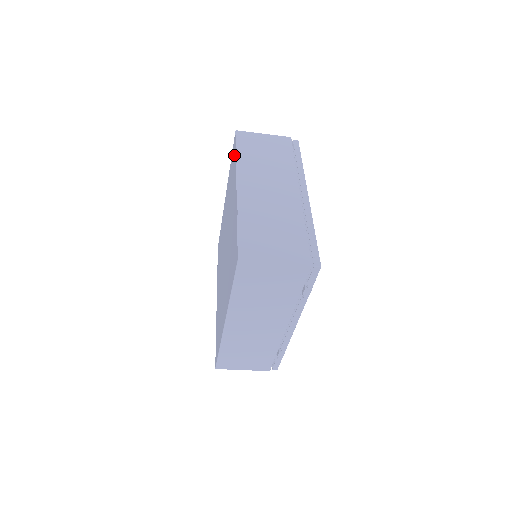
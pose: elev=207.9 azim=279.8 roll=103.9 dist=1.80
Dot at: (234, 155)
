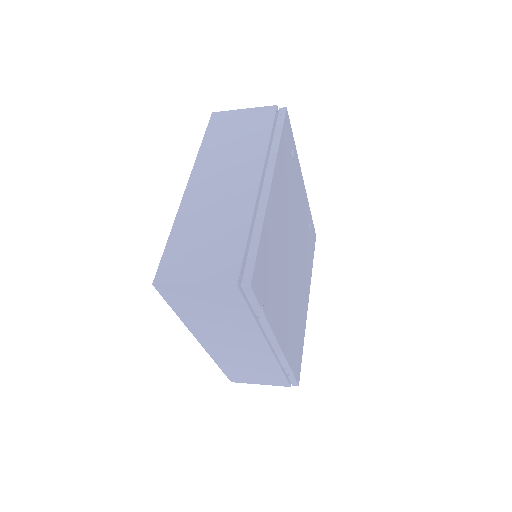
Dot at: occluded
